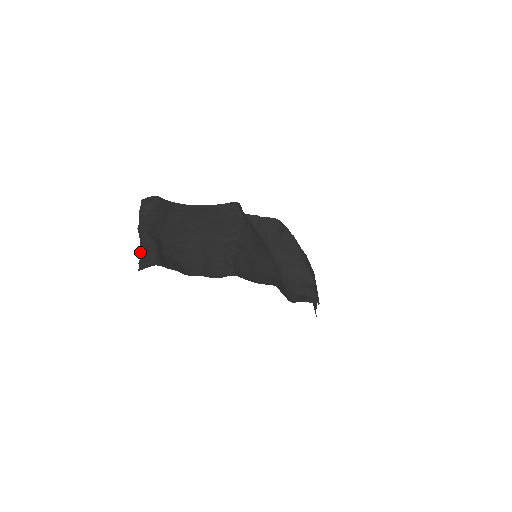
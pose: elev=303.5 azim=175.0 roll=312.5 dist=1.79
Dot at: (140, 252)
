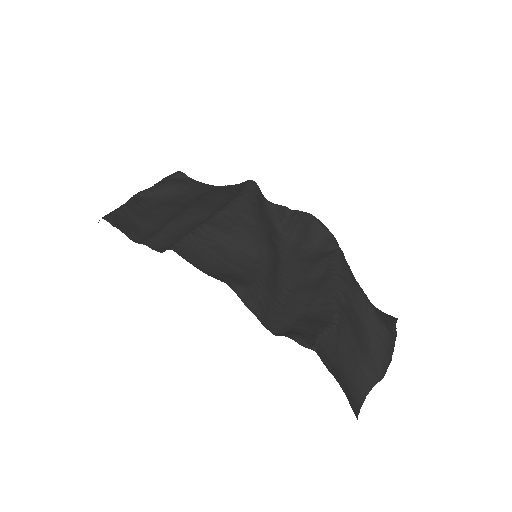
Dot at: occluded
